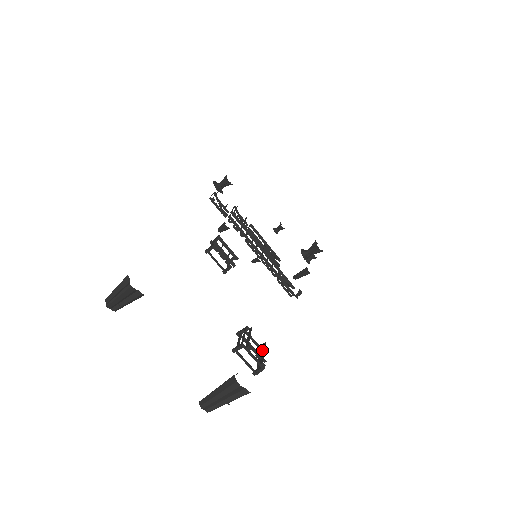
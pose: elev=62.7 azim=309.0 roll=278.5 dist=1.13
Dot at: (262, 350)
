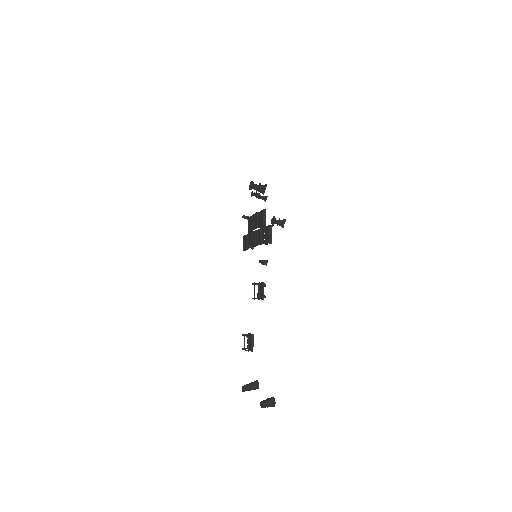
Dot at: (249, 339)
